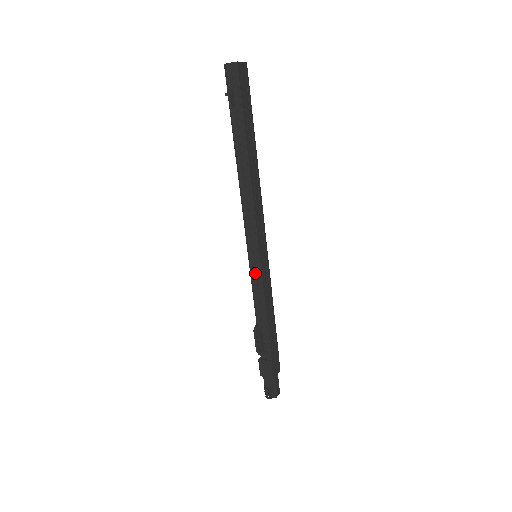
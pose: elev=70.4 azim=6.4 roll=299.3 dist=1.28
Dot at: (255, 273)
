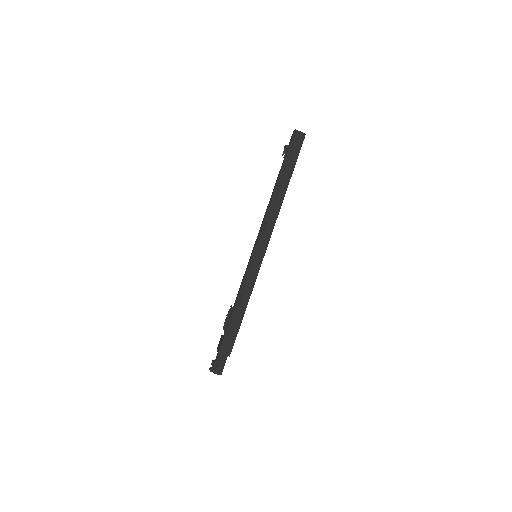
Dot at: occluded
